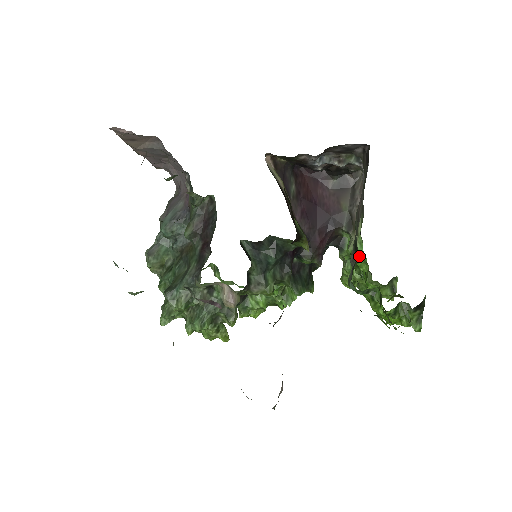
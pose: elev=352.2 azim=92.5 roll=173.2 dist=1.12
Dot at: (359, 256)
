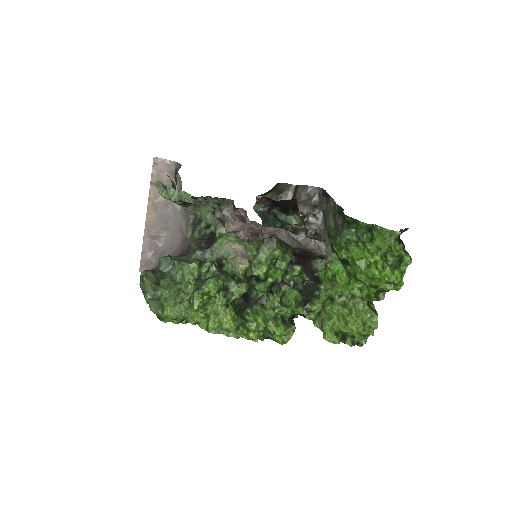
Dot at: (337, 268)
